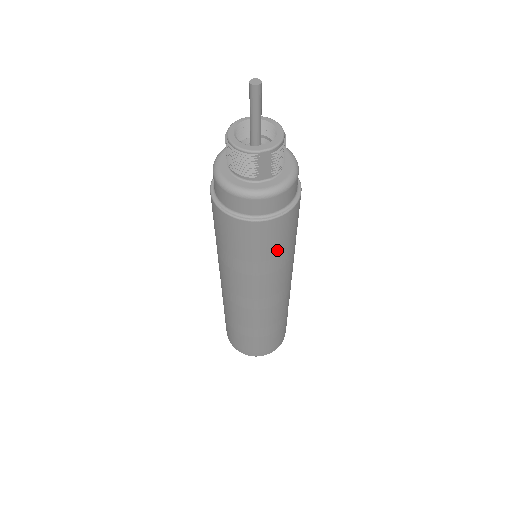
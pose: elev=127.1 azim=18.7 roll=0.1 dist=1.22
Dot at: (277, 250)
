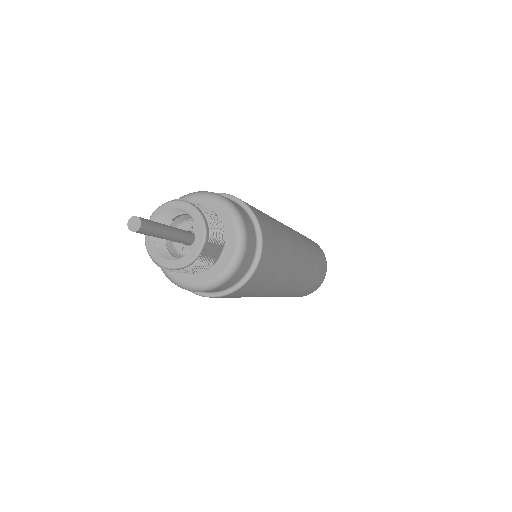
Dot at: (278, 262)
